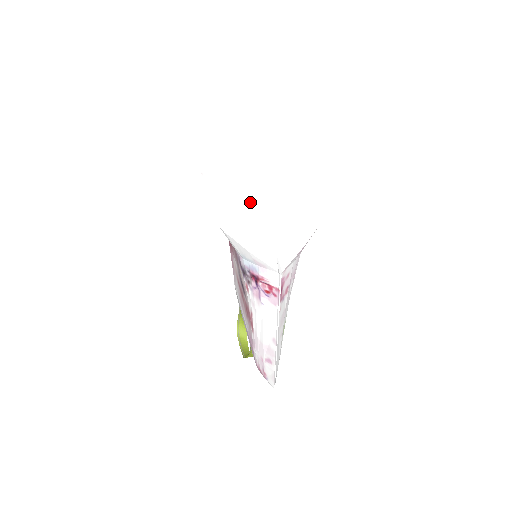
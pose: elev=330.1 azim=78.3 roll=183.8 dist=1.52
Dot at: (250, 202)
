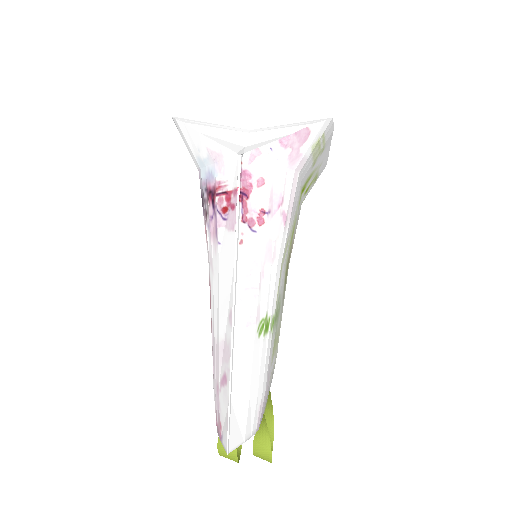
Dot at: occluded
